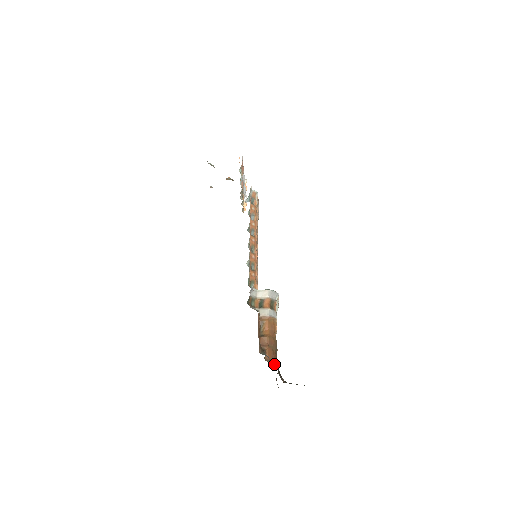
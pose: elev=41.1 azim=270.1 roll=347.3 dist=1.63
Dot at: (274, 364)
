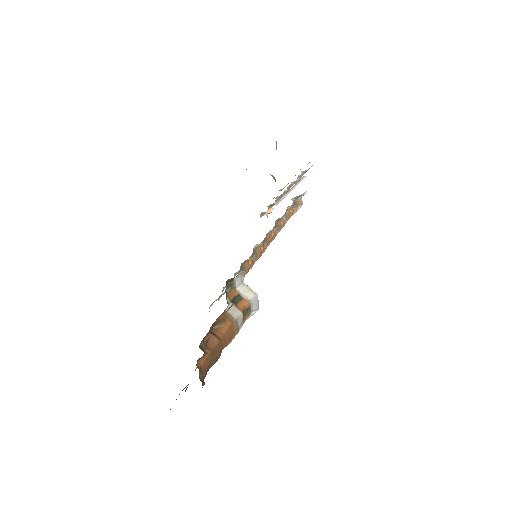
Dot at: (201, 380)
